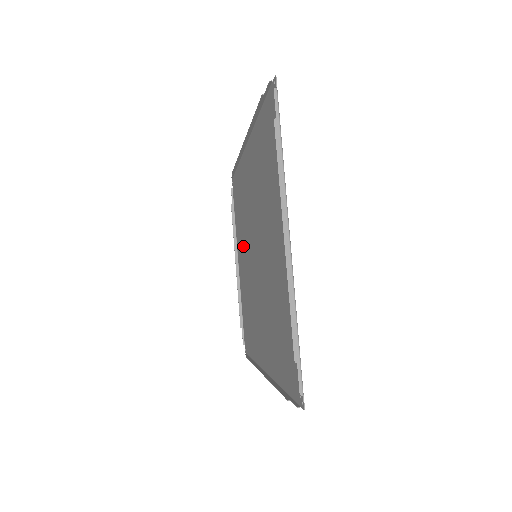
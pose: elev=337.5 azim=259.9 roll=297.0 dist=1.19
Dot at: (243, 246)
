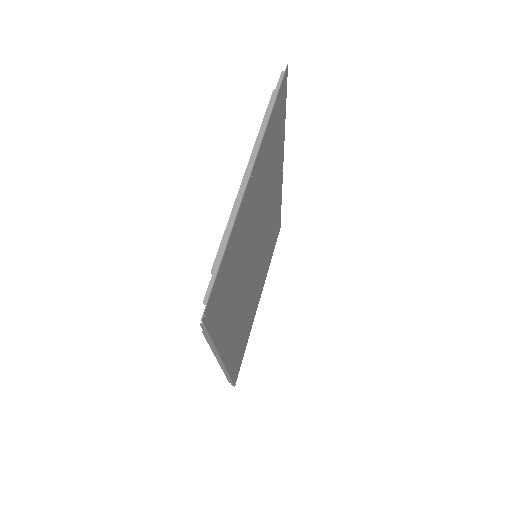
Dot at: (262, 271)
